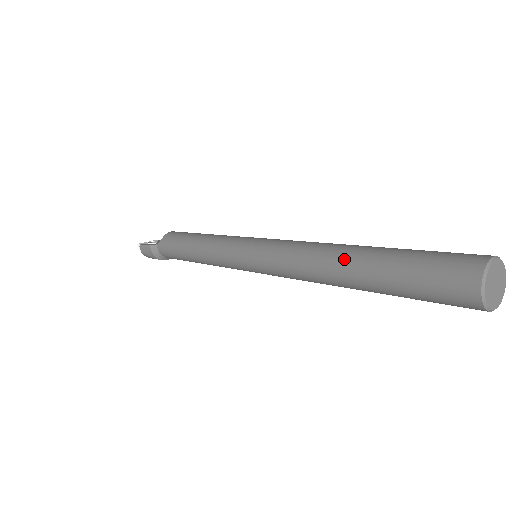
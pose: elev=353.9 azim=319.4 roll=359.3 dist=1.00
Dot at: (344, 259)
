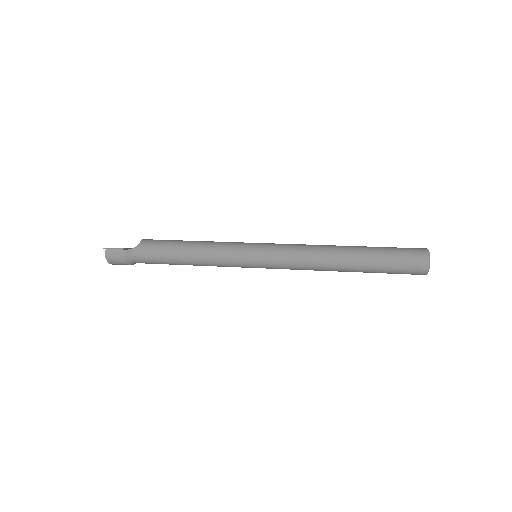
Dot at: (347, 252)
